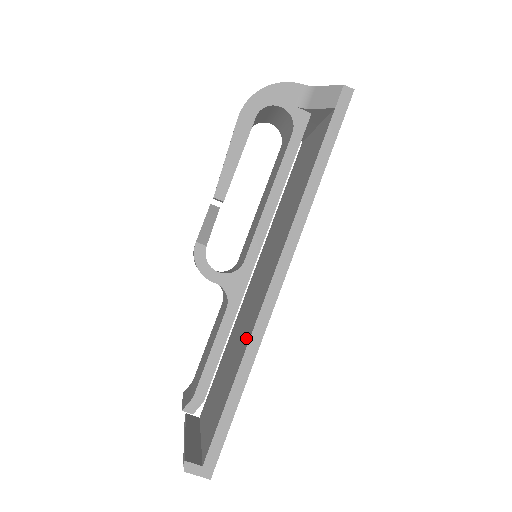
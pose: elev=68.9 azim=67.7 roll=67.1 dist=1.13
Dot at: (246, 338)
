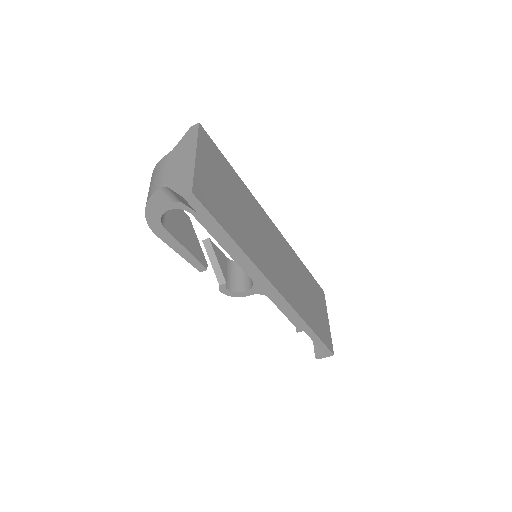
Dot at: occluded
